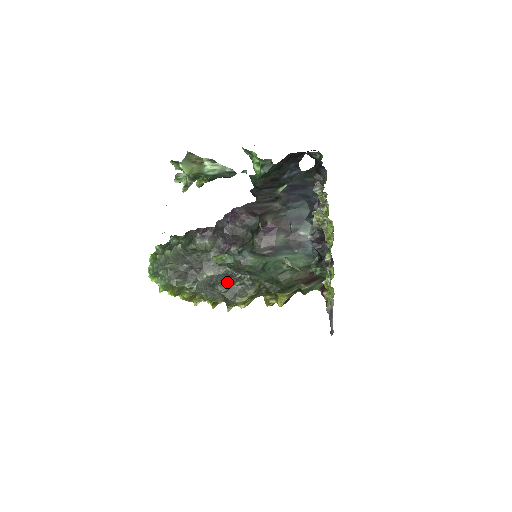
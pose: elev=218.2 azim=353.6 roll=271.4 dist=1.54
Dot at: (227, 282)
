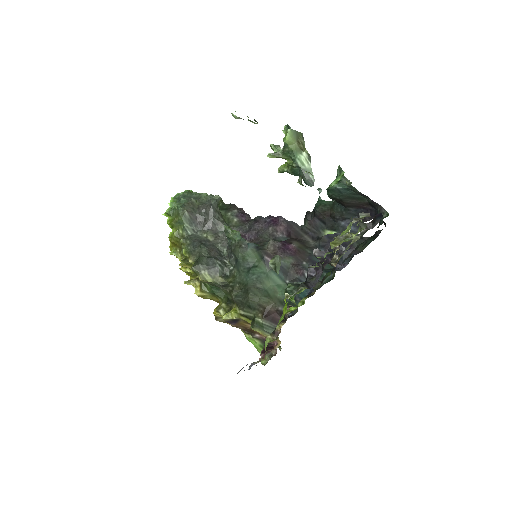
Dot at: (213, 254)
